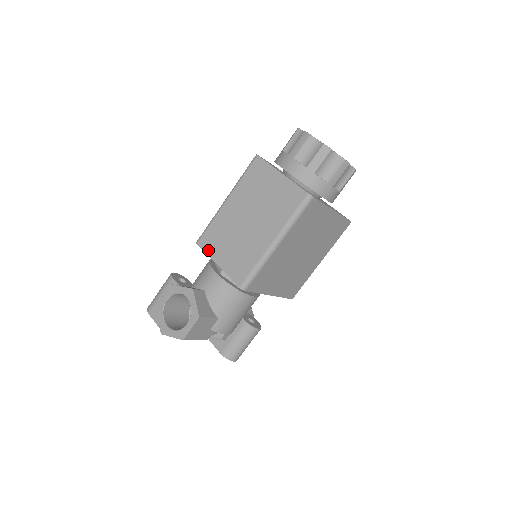
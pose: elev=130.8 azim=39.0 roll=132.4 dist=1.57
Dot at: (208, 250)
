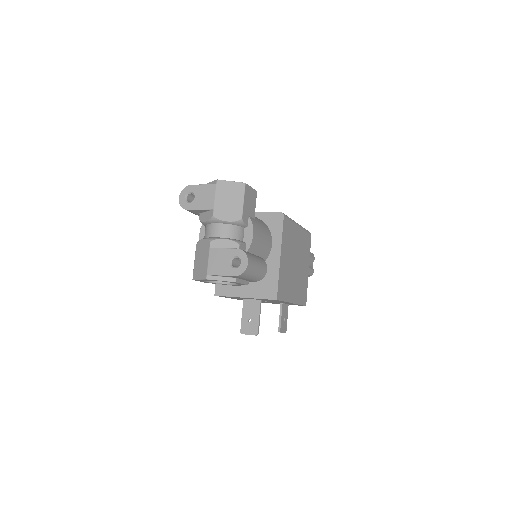
Dot at: occluded
